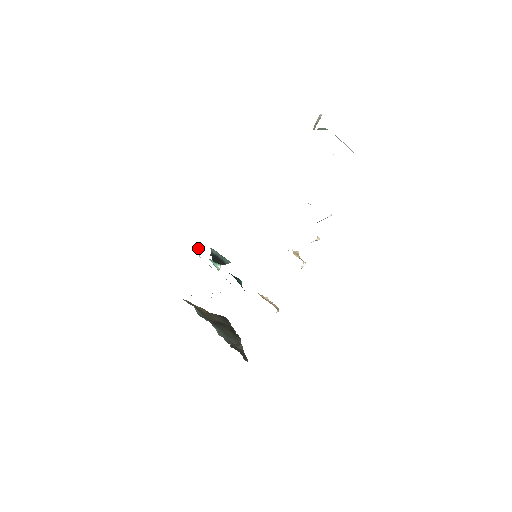
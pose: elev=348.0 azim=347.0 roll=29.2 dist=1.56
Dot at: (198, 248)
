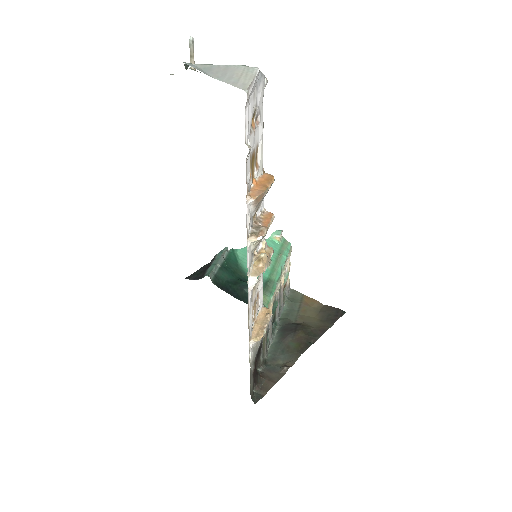
Dot at: (276, 231)
